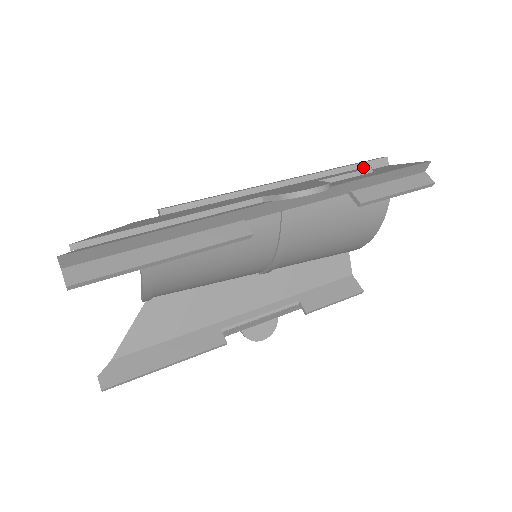
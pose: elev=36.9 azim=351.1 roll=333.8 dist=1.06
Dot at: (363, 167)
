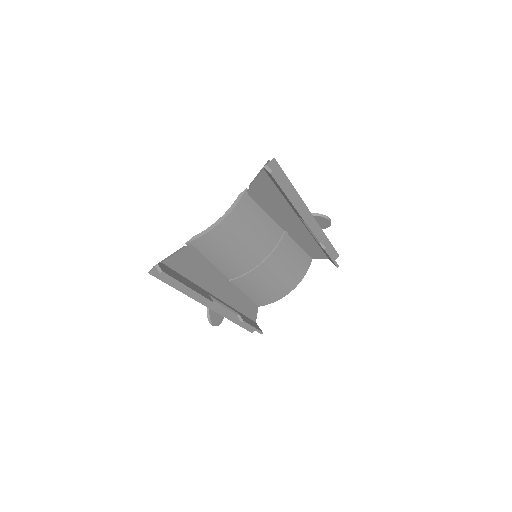
Dot at: occluded
